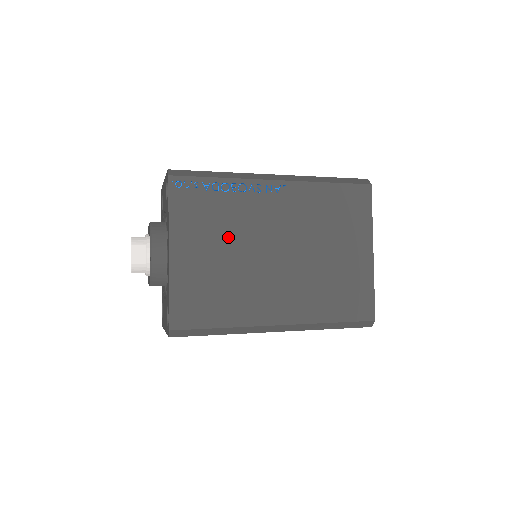
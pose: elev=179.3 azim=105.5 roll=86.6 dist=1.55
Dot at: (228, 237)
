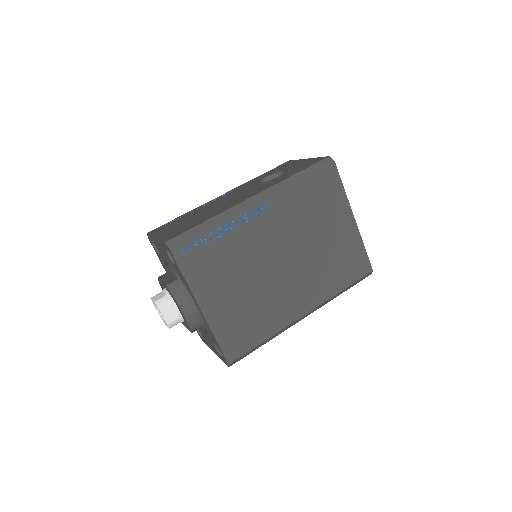
Dot at: (240, 272)
